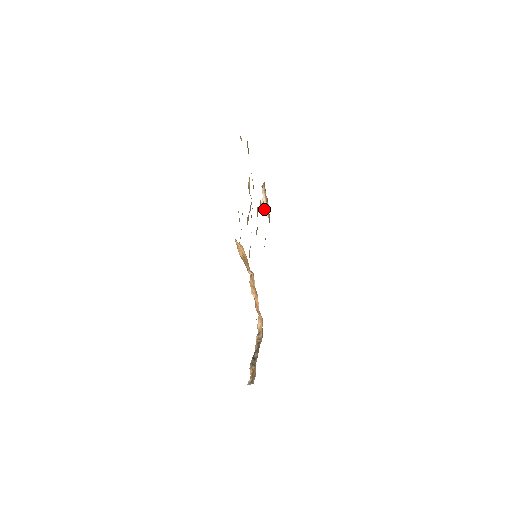
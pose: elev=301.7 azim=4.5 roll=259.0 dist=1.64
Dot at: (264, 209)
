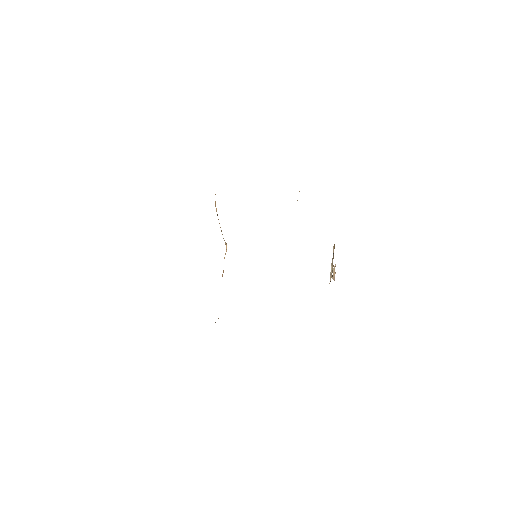
Dot at: (333, 279)
